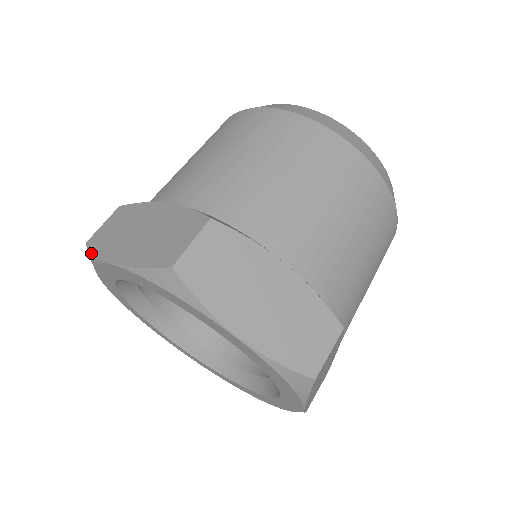
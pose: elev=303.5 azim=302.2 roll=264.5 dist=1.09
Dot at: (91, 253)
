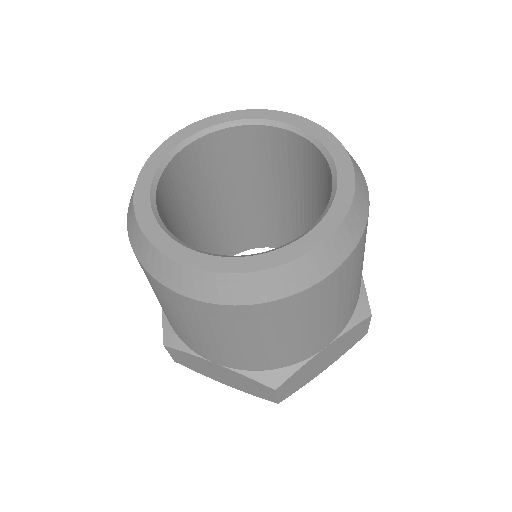
Dot at: occluded
